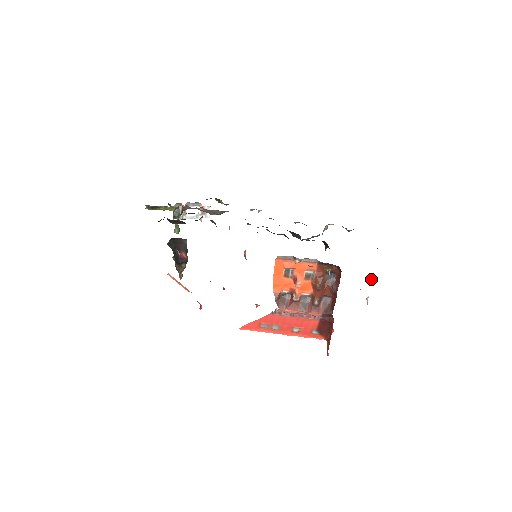
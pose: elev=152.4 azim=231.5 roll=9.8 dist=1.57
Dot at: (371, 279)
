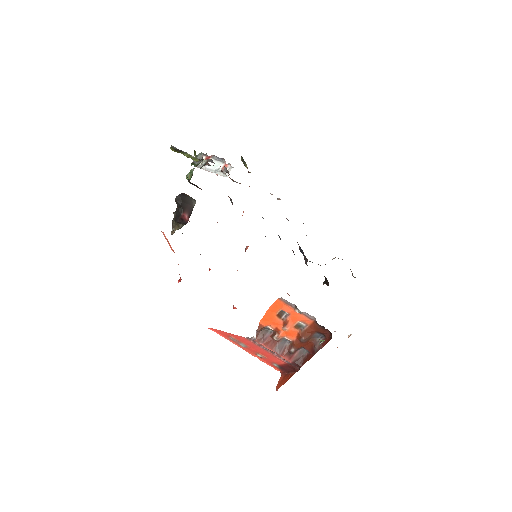
Dot at: (349, 335)
